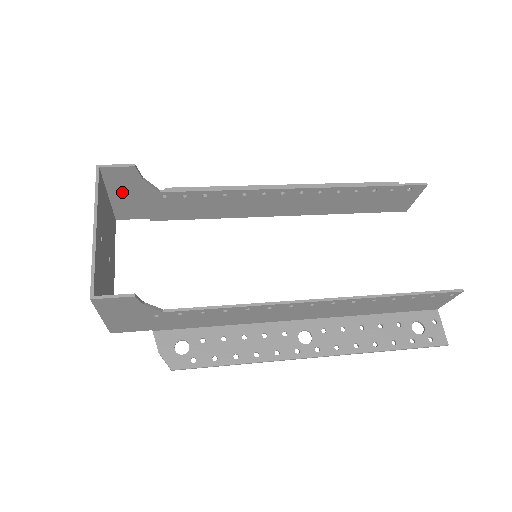
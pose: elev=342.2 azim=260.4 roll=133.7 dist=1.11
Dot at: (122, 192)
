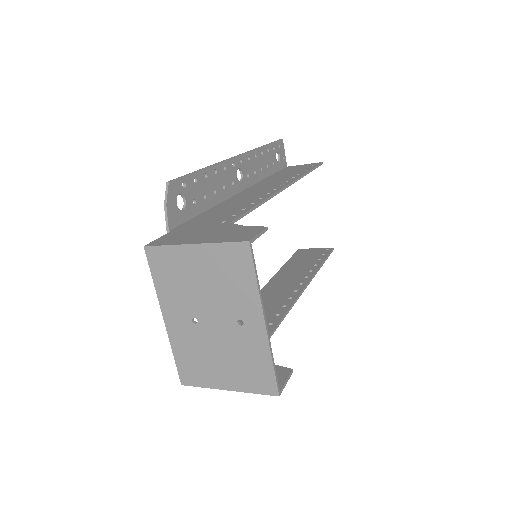
Dot at: occluded
